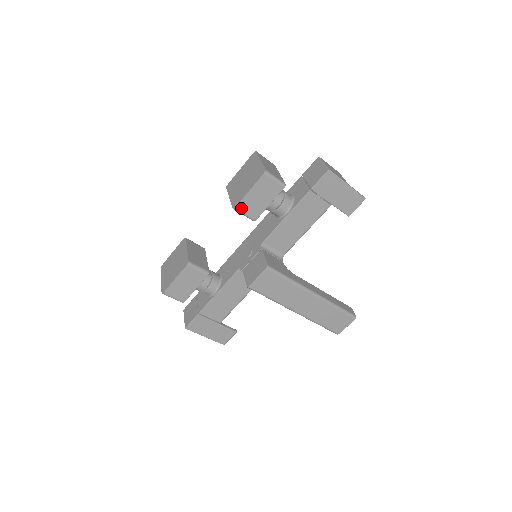
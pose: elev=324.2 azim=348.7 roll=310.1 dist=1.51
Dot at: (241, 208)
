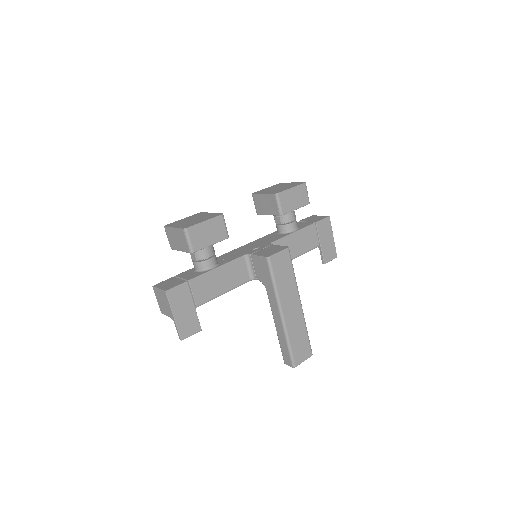
Dot at: (281, 197)
